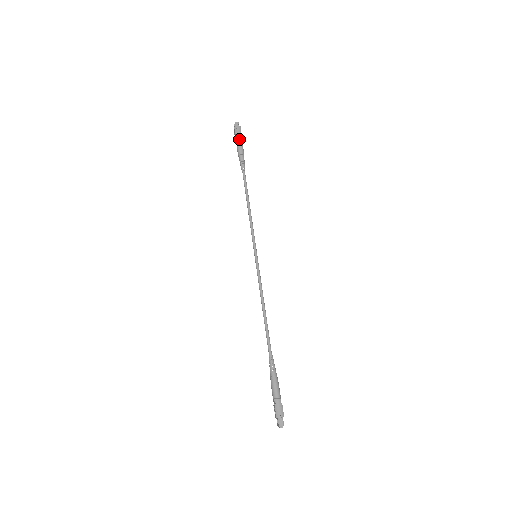
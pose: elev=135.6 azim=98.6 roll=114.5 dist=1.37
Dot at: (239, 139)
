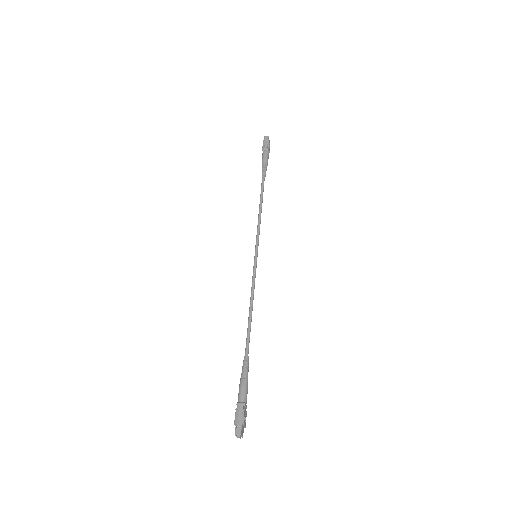
Dot at: (265, 150)
